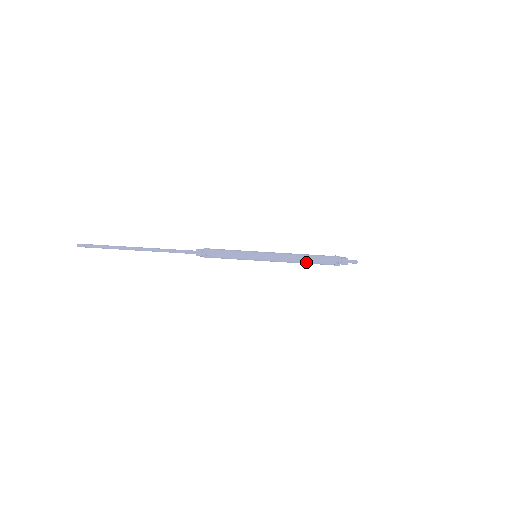
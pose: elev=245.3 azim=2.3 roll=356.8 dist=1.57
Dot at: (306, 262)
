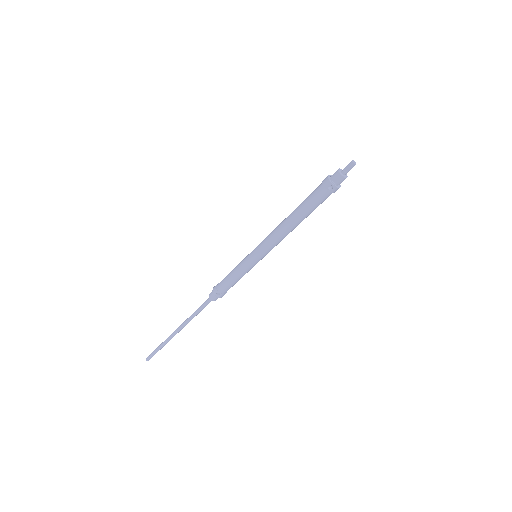
Dot at: (300, 219)
